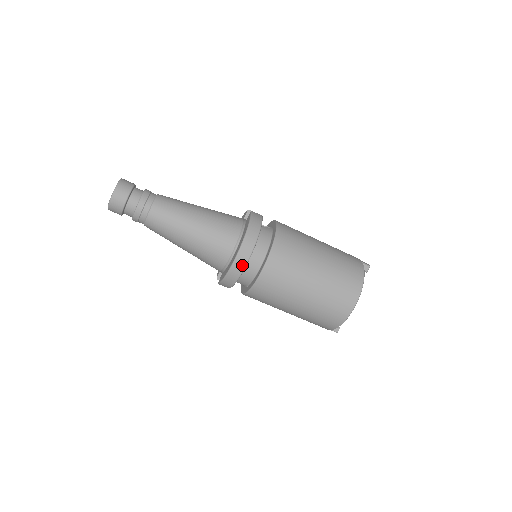
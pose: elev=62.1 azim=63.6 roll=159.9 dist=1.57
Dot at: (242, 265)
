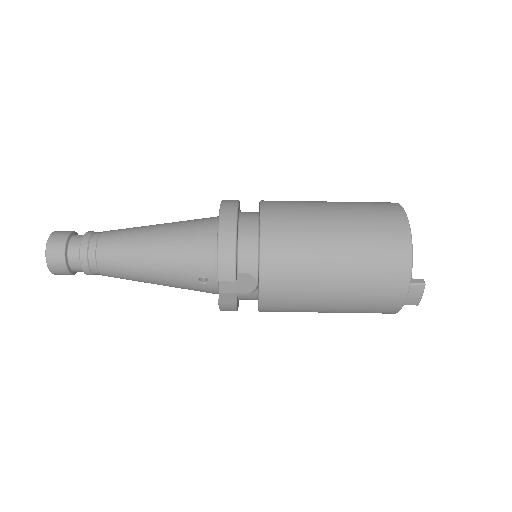
Dot at: (231, 219)
